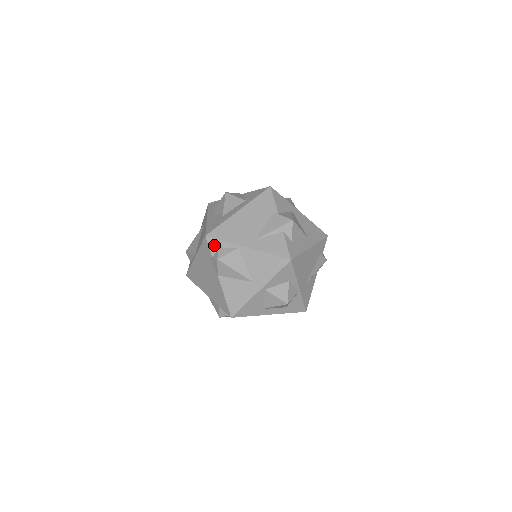
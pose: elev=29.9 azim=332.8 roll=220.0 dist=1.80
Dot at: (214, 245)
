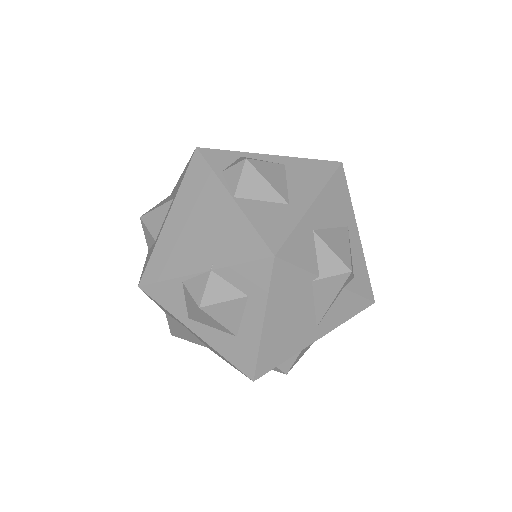
Dot at: occluded
